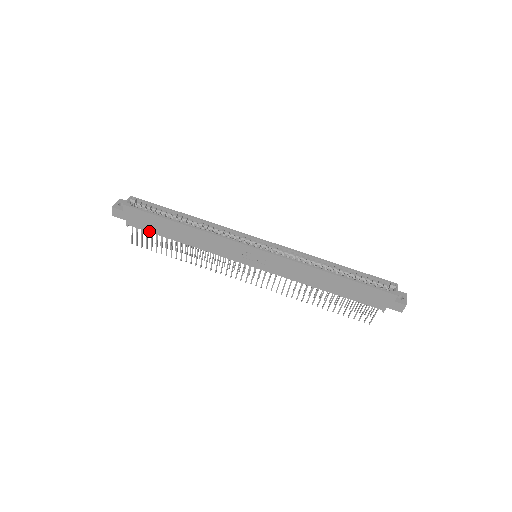
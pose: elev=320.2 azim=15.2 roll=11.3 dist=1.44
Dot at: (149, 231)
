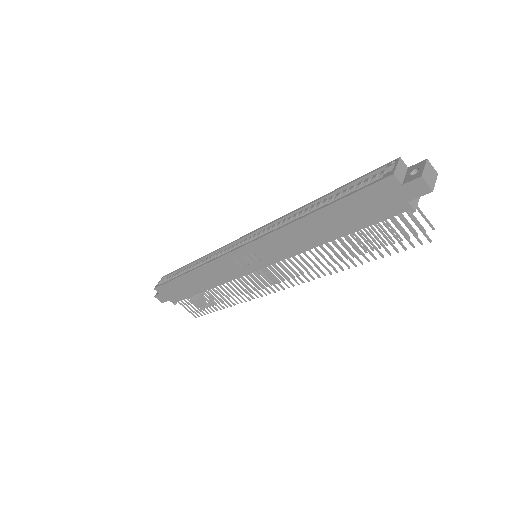
Dot at: (185, 298)
